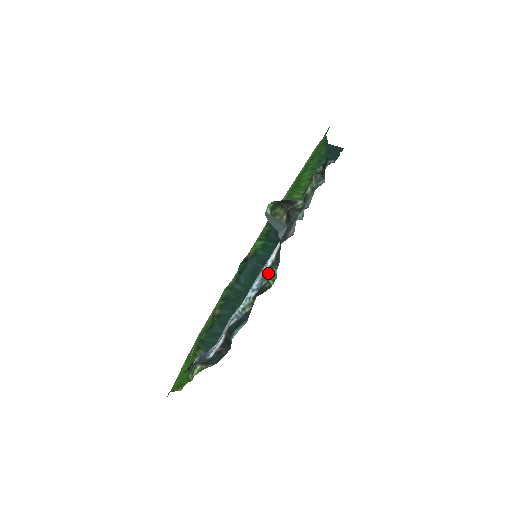
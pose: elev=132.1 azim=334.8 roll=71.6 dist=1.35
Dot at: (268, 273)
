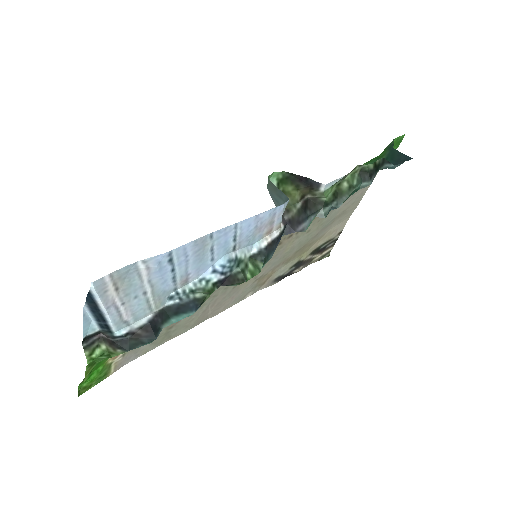
Dot at: (248, 262)
